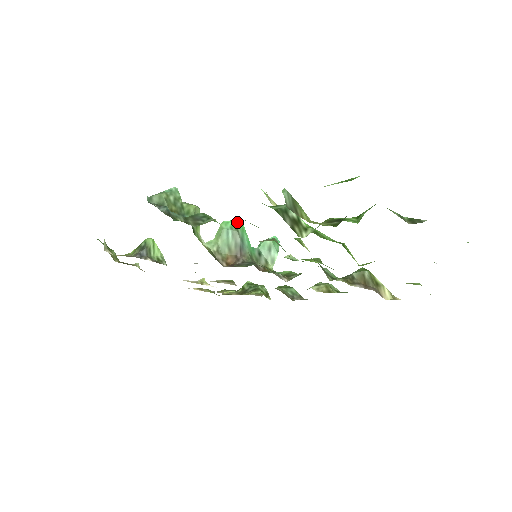
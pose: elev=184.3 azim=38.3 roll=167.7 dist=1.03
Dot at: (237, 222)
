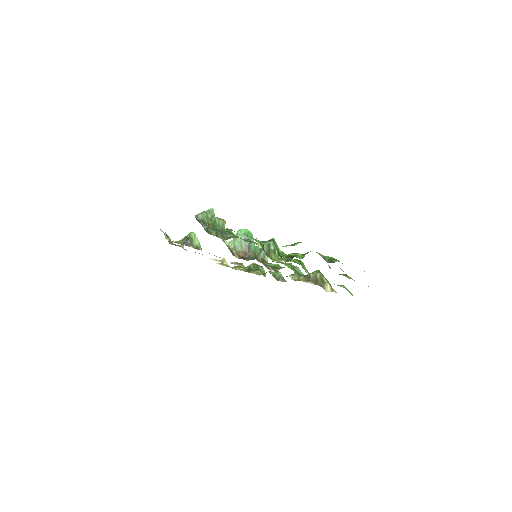
Dot at: (248, 230)
